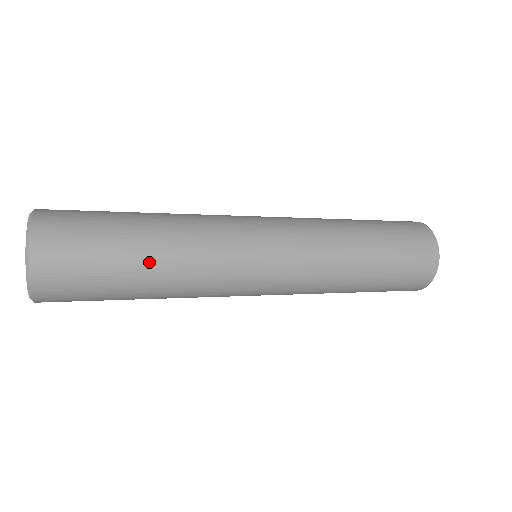
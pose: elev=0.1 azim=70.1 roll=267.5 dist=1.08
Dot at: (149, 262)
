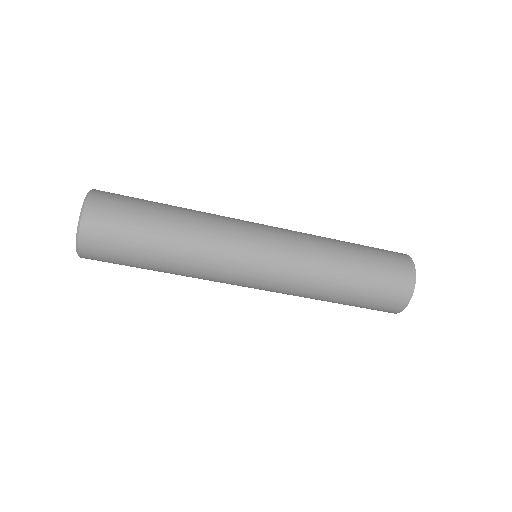
Dot at: occluded
